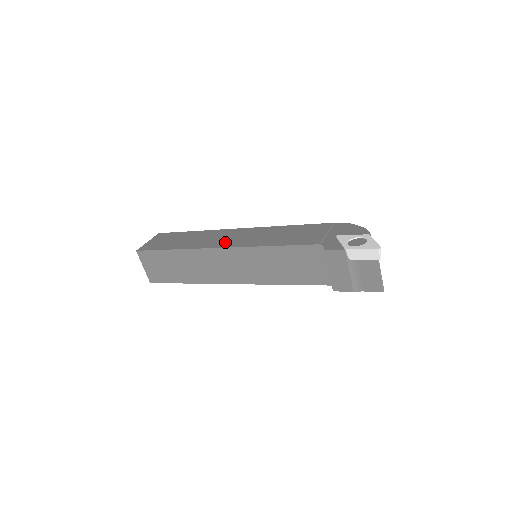
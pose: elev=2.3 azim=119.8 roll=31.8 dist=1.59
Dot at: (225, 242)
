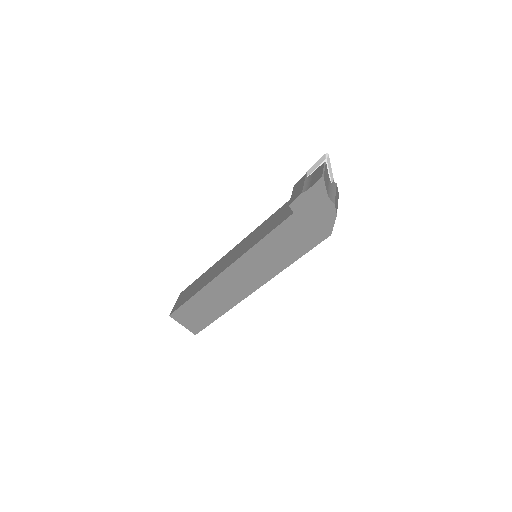
Dot at: occluded
